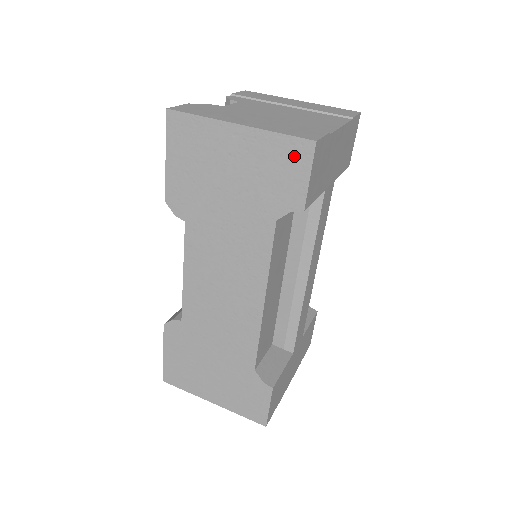
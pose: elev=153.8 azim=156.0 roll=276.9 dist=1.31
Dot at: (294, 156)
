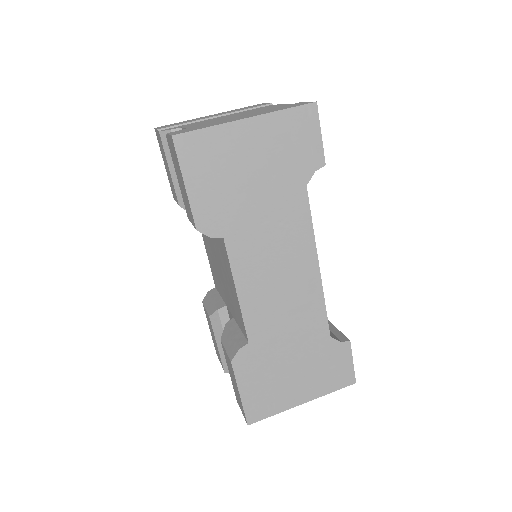
Dot at: (304, 122)
